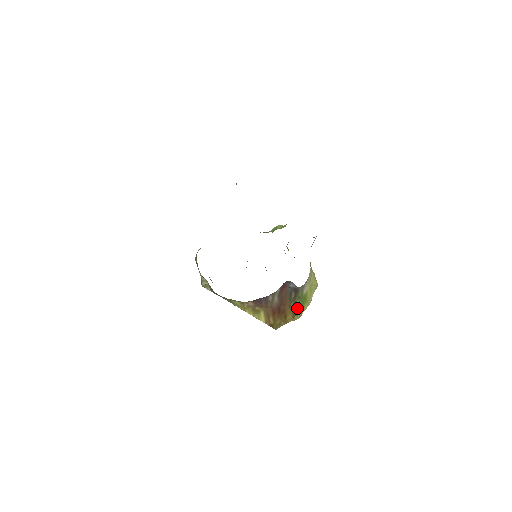
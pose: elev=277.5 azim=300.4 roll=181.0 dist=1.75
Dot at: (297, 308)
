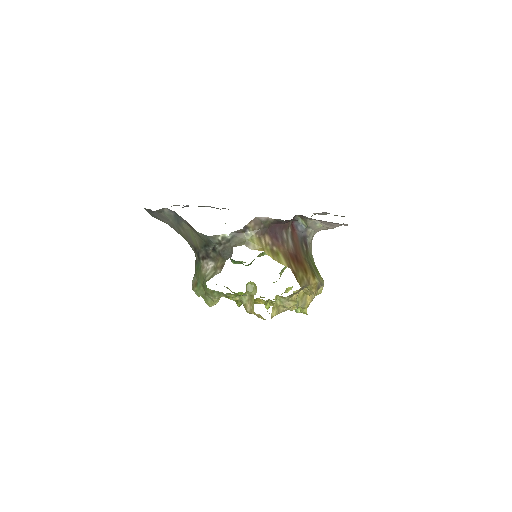
Dot at: (313, 270)
